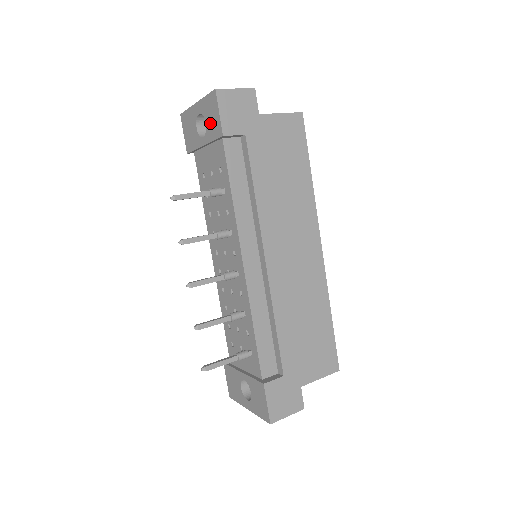
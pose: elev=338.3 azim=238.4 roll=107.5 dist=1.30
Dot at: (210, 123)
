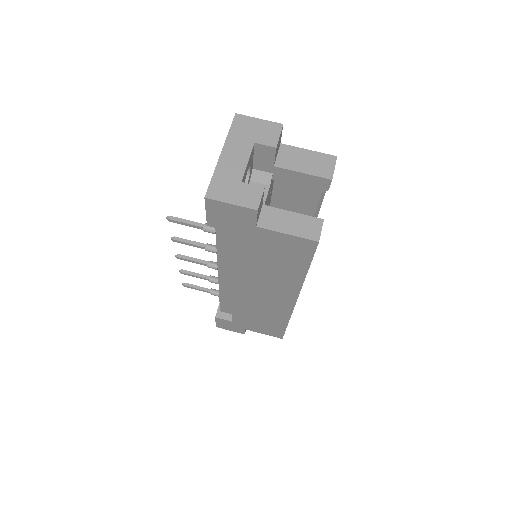
Dot at: occluded
